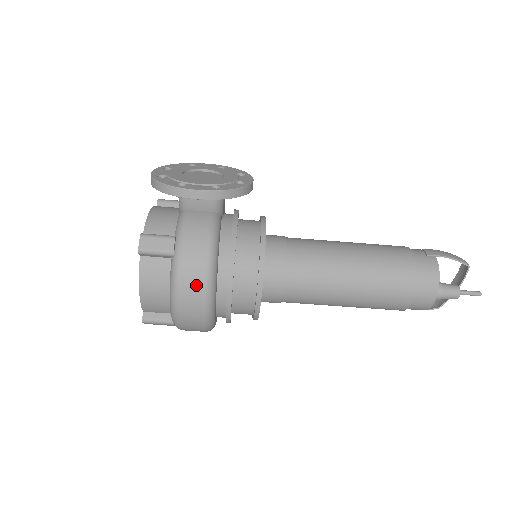
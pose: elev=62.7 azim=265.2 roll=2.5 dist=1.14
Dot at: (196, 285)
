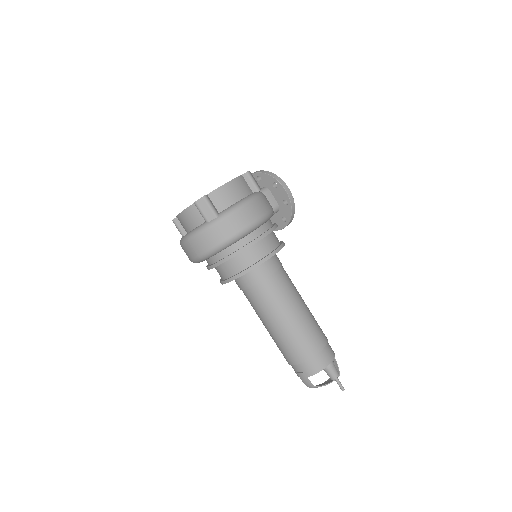
Dot at: (262, 209)
